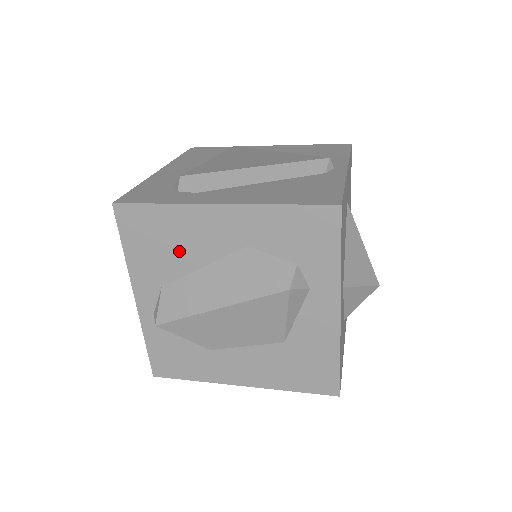
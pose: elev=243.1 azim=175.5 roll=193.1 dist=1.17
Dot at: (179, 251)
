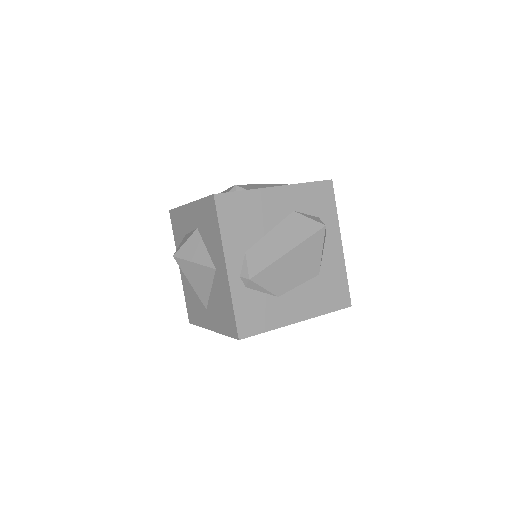
Dot at: (256, 222)
